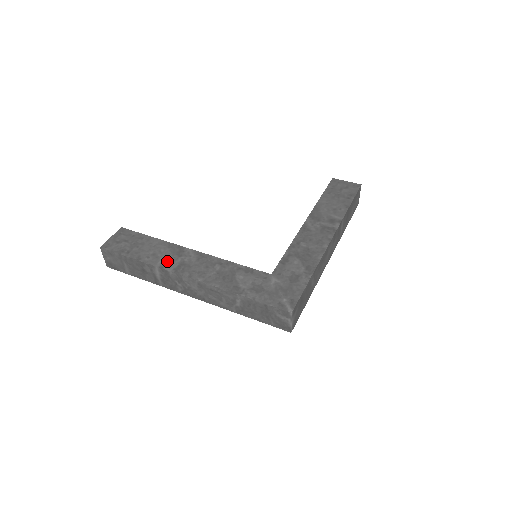
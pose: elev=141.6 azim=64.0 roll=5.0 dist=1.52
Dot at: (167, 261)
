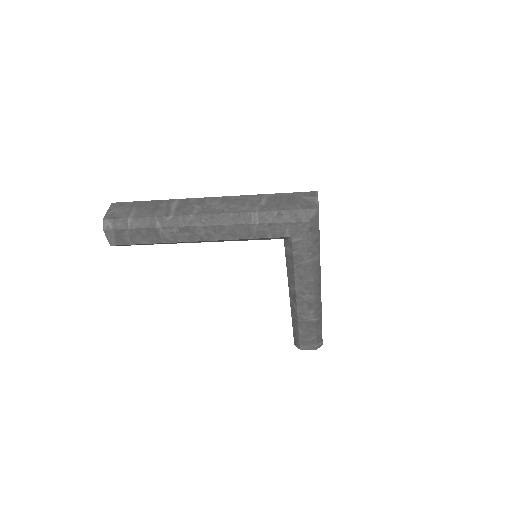
Dot at: occluded
